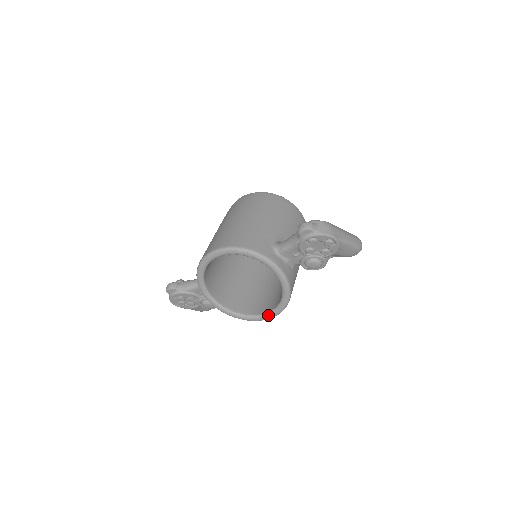
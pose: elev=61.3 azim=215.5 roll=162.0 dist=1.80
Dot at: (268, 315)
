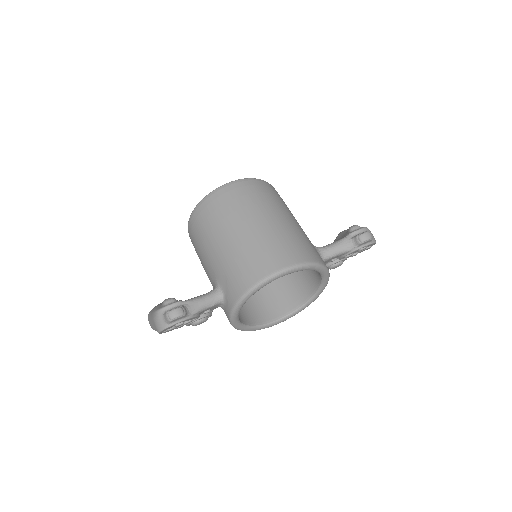
Dot at: (282, 320)
